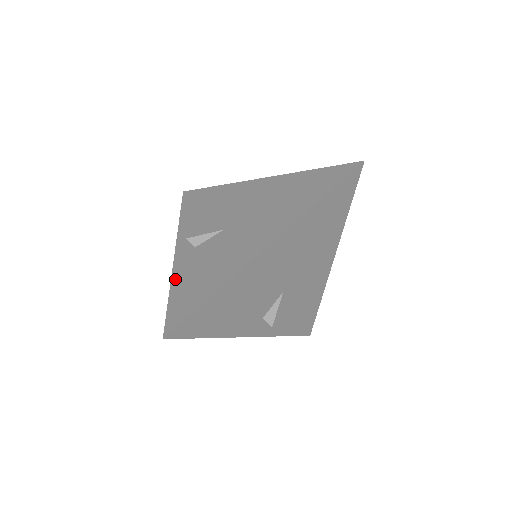
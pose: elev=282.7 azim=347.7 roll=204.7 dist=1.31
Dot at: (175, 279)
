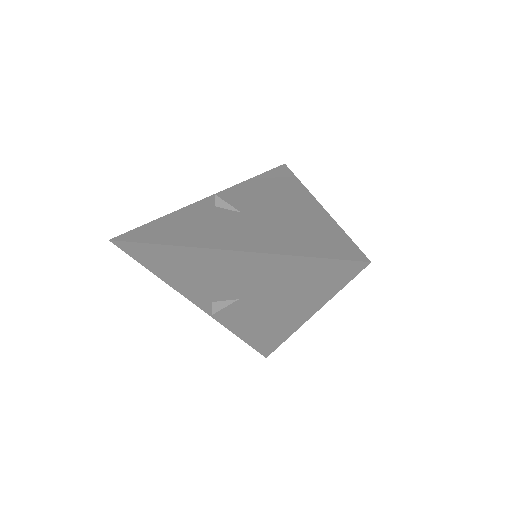
Dot at: (174, 214)
